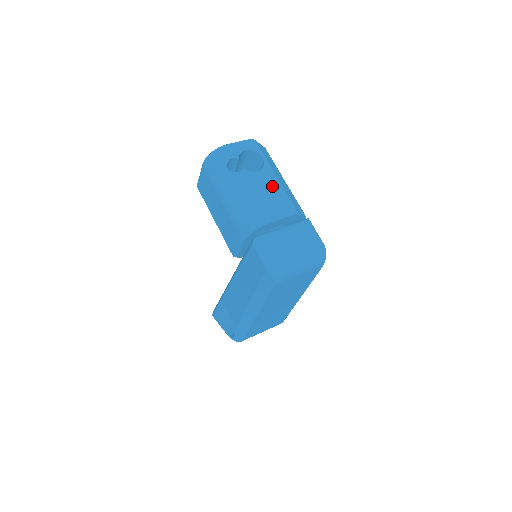
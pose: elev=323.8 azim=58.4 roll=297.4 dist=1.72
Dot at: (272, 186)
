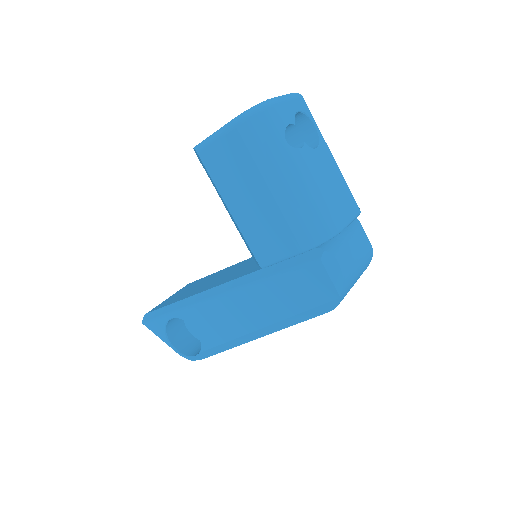
Dot at: (334, 173)
